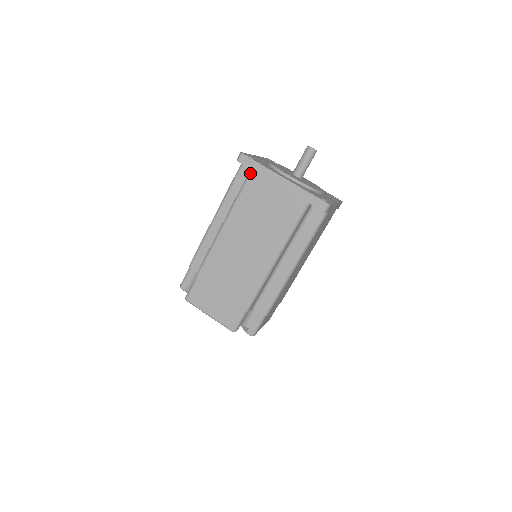
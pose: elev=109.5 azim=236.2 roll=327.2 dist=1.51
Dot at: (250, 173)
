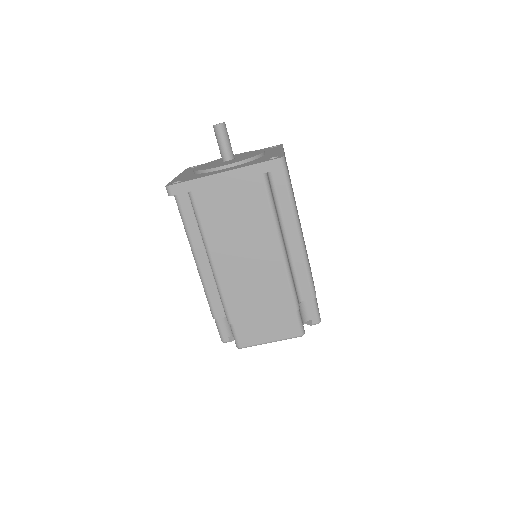
Dot at: (191, 196)
